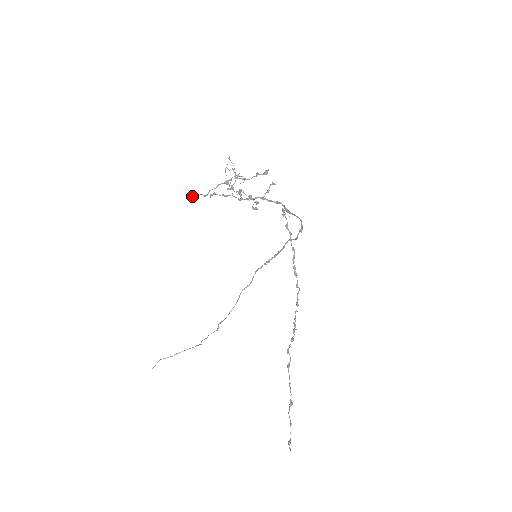
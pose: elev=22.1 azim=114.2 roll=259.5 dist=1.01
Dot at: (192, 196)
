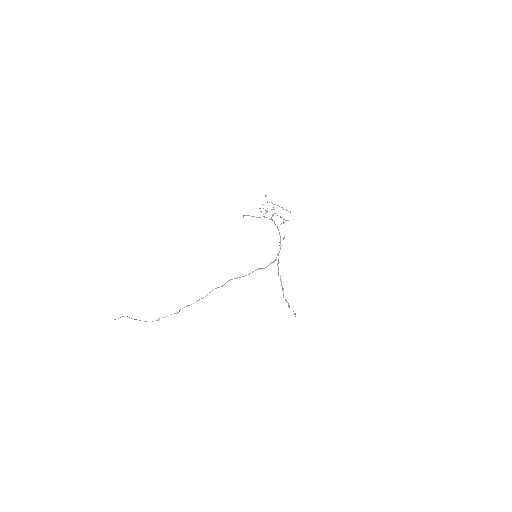
Dot at: occluded
